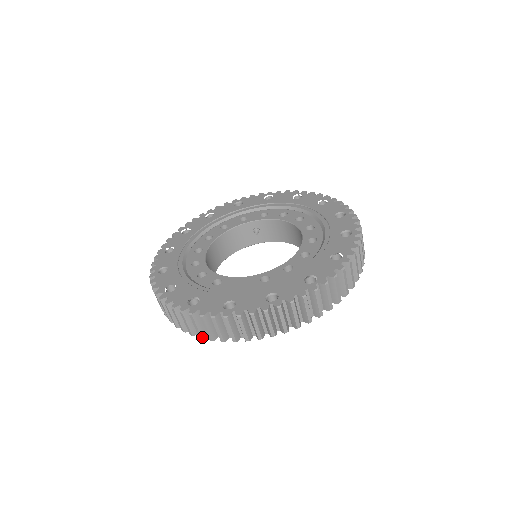
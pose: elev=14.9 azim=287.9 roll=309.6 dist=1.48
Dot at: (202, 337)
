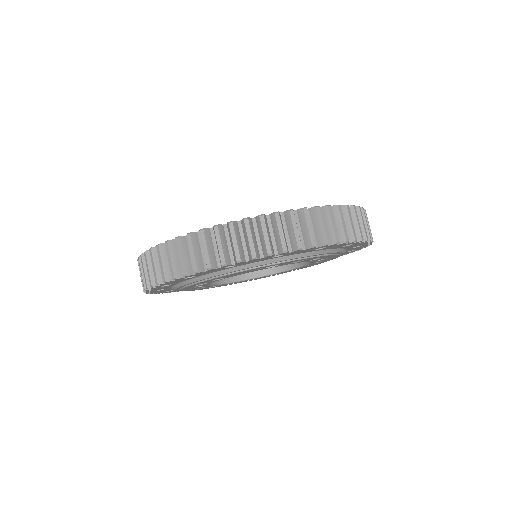
Dot at: (186, 273)
